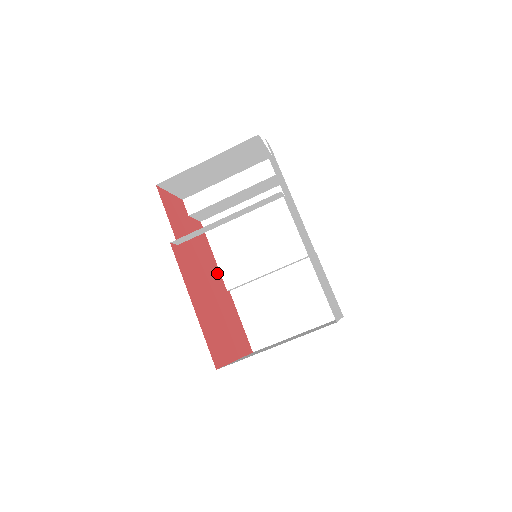
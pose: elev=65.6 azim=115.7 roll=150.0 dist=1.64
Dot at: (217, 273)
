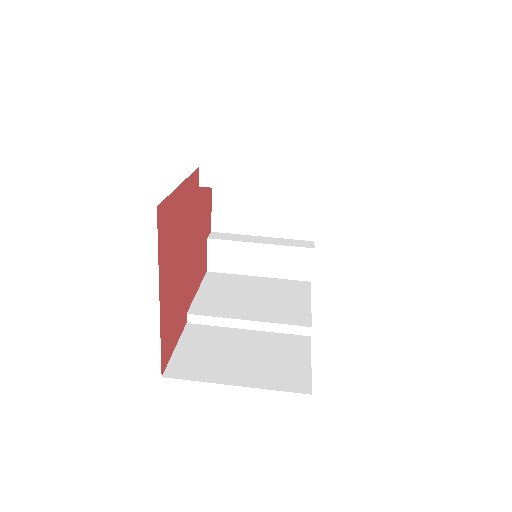
Dot at: (192, 290)
